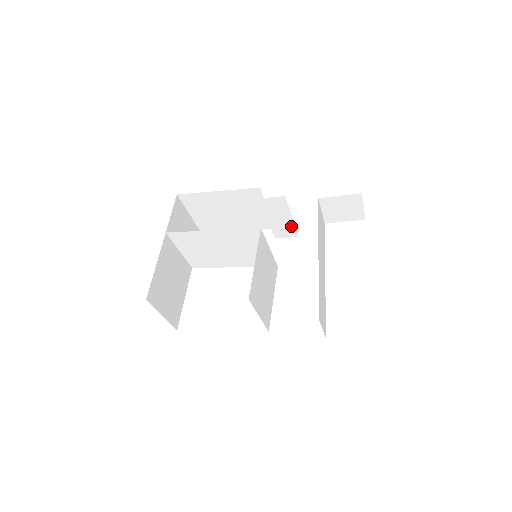
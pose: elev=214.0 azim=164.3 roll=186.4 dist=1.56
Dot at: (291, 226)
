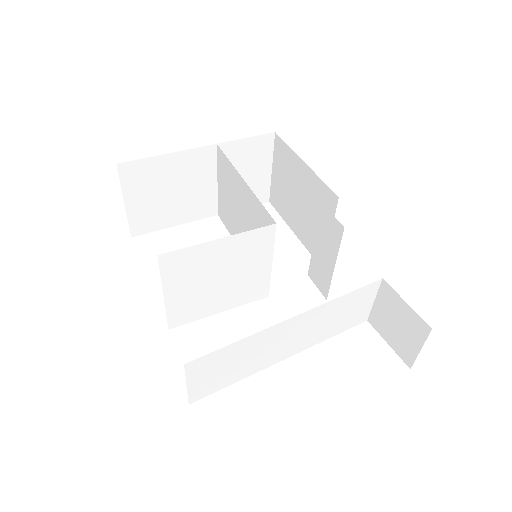
Dot at: (328, 276)
